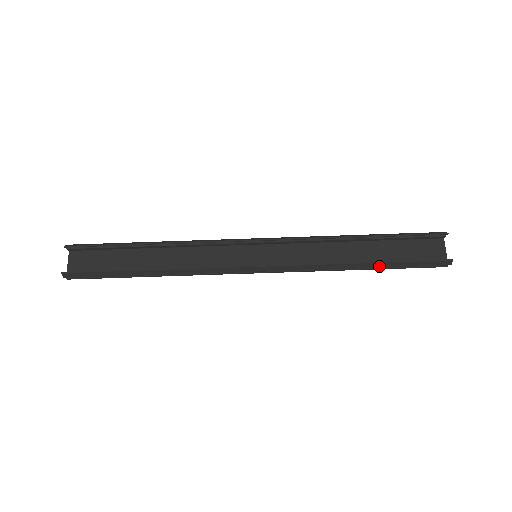
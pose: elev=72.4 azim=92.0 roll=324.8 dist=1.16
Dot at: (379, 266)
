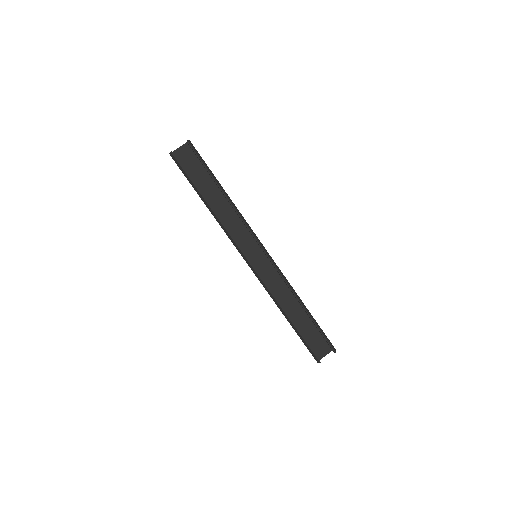
Dot at: (293, 327)
